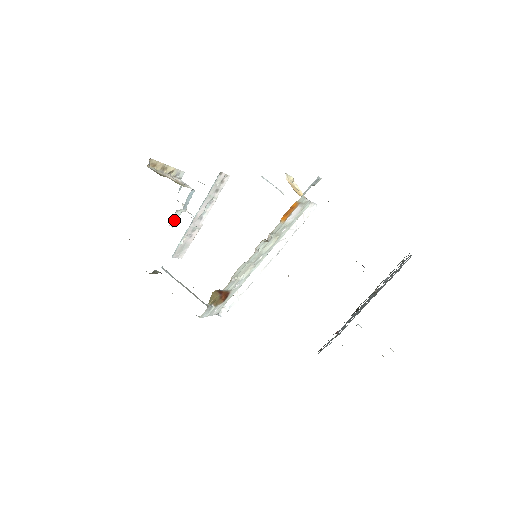
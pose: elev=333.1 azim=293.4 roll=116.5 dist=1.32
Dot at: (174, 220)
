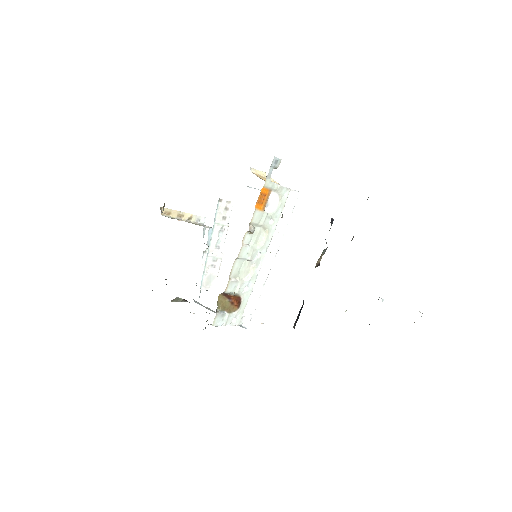
Dot at: occluded
